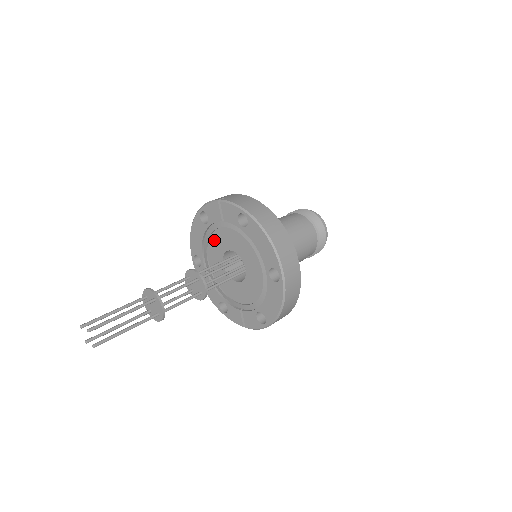
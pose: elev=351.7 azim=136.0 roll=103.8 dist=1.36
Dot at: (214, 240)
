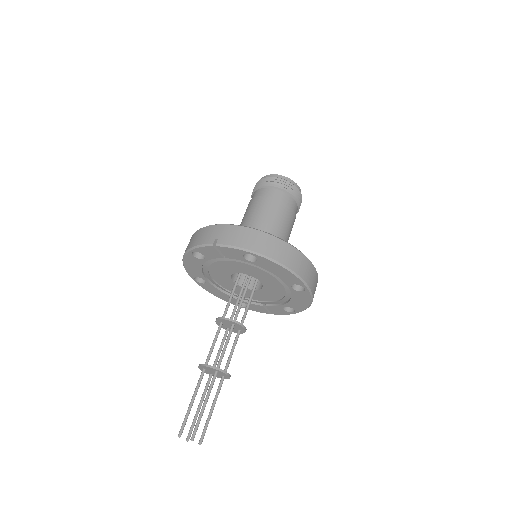
Dot at: (216, 267)
